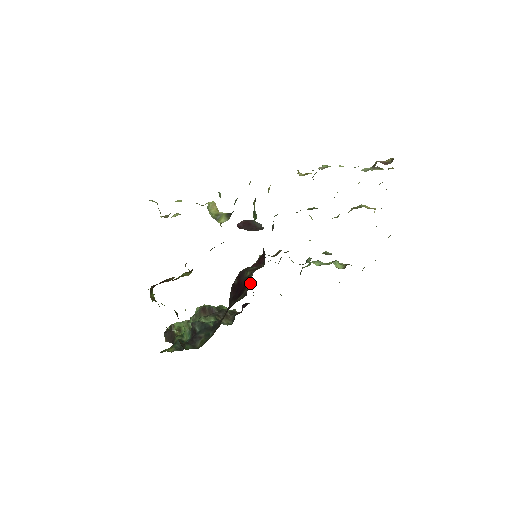
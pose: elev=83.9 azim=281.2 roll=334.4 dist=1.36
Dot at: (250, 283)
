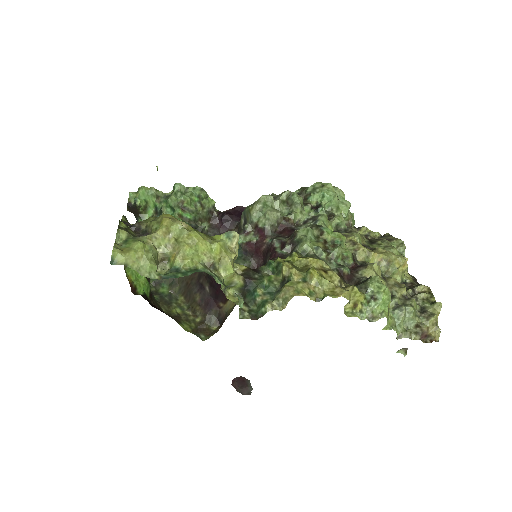
Dot at: (240, 225)
